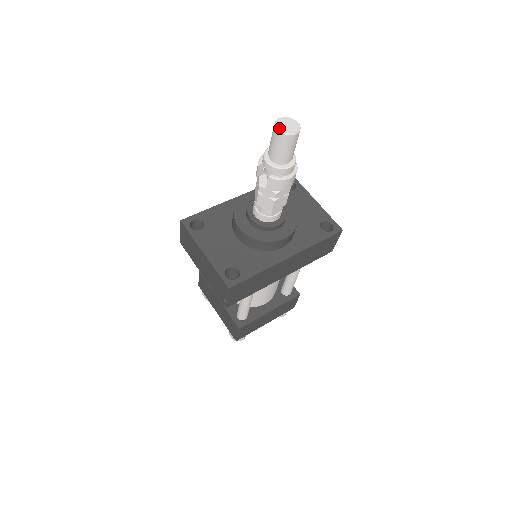
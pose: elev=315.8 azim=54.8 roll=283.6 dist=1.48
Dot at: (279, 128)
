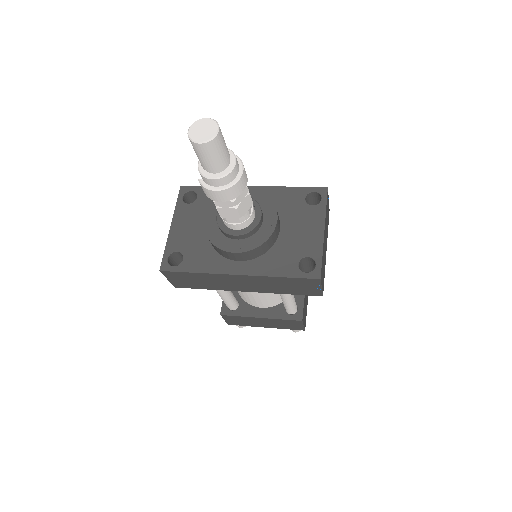
Dot at: (190, 130)
